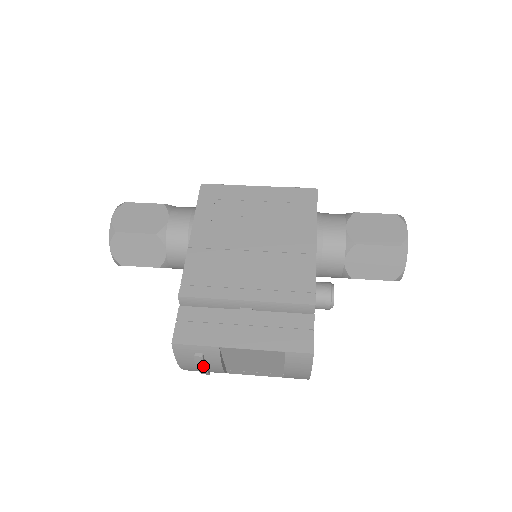
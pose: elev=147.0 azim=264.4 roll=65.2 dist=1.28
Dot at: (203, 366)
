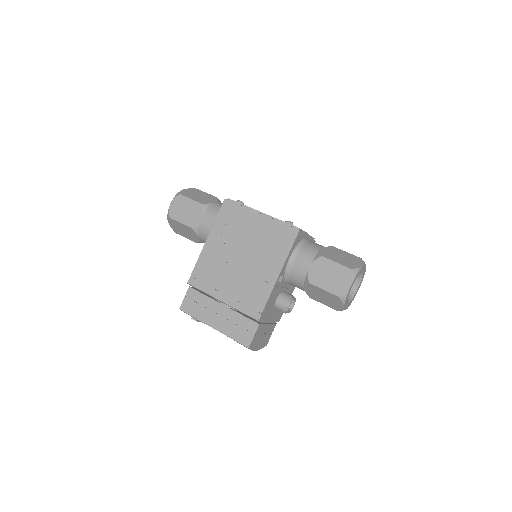
Dot at: occluded
